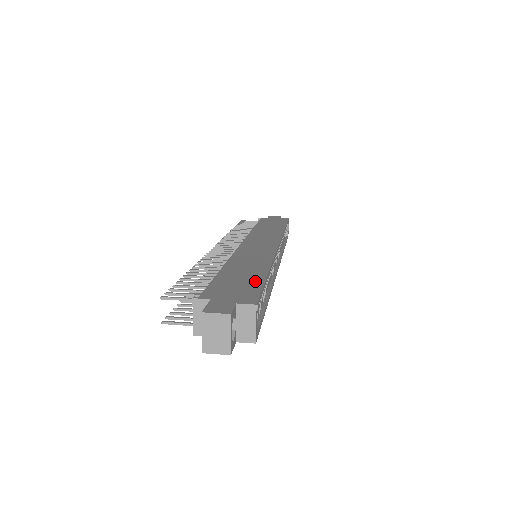
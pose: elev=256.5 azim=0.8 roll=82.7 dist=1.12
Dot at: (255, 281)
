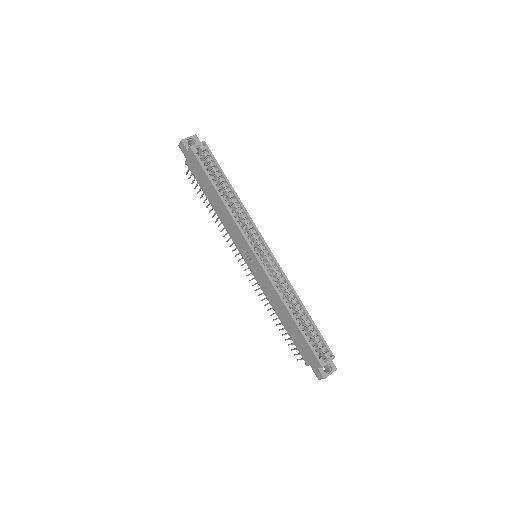
Dot at: (221, 171)
